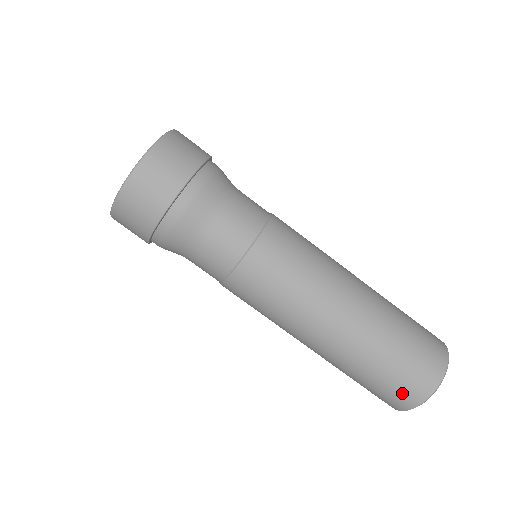
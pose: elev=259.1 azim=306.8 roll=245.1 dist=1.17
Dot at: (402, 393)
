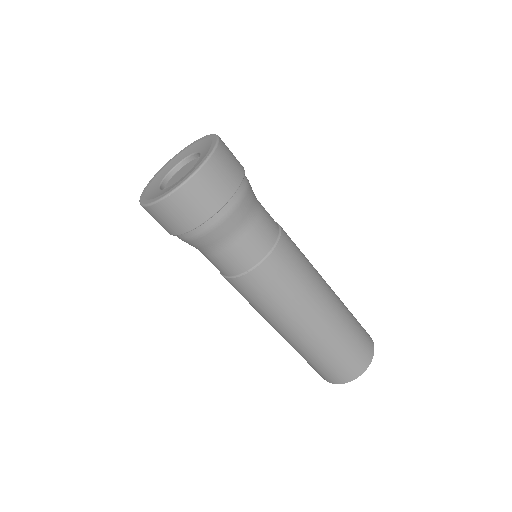
Dot at: (354, 365)
